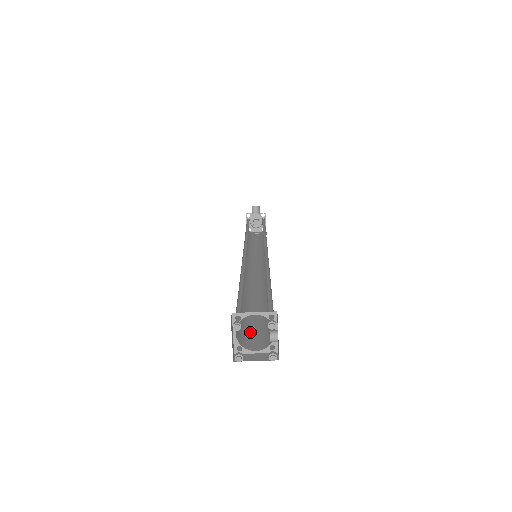
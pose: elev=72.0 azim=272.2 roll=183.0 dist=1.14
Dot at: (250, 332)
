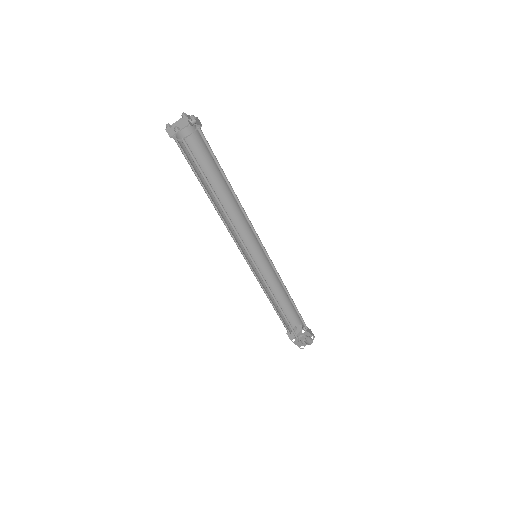
Dot at: occluded
